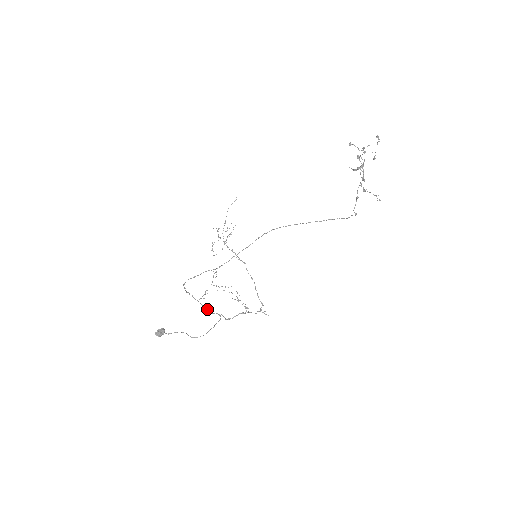
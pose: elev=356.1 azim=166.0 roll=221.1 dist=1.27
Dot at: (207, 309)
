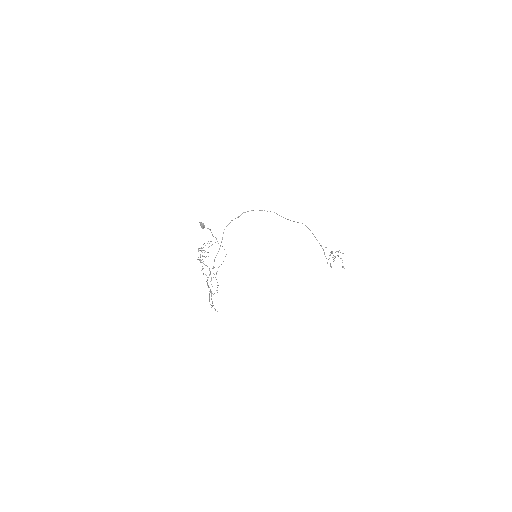
Dot at: occluded
